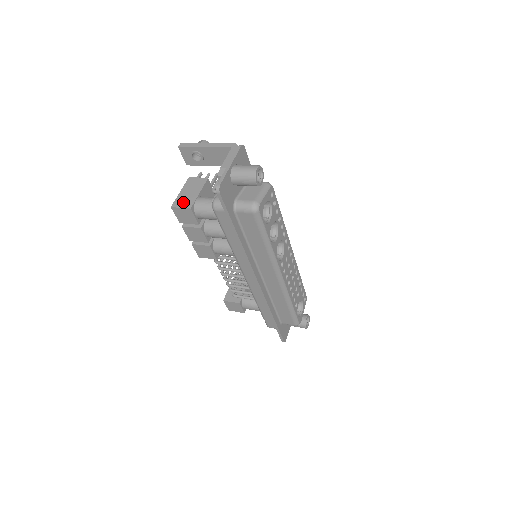
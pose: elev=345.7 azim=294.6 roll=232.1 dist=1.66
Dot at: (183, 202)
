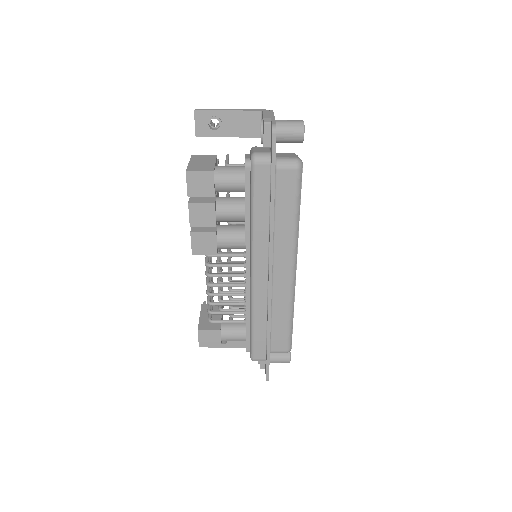
Dot at: (200, 168)
